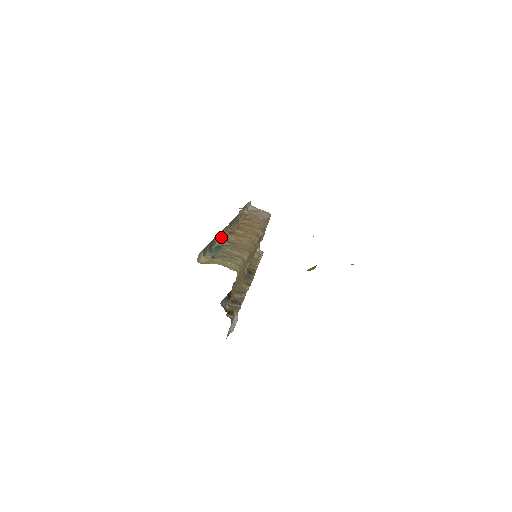
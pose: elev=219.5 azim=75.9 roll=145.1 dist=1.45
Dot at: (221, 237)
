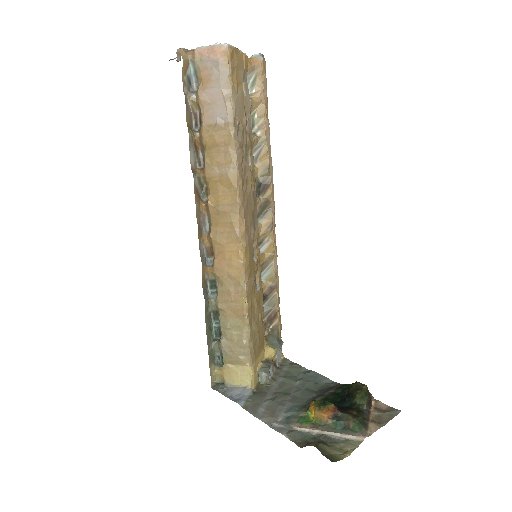
Dot at: (207, 280)
